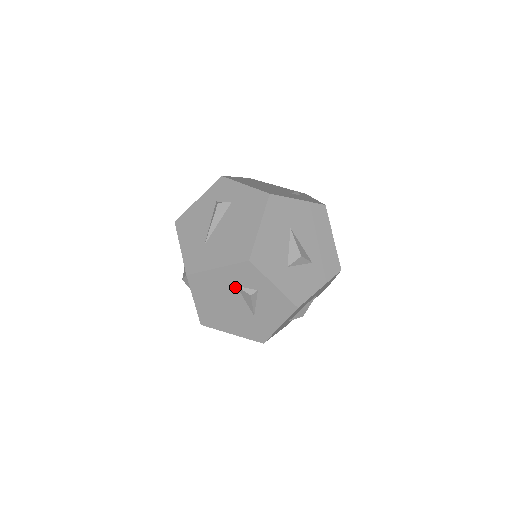
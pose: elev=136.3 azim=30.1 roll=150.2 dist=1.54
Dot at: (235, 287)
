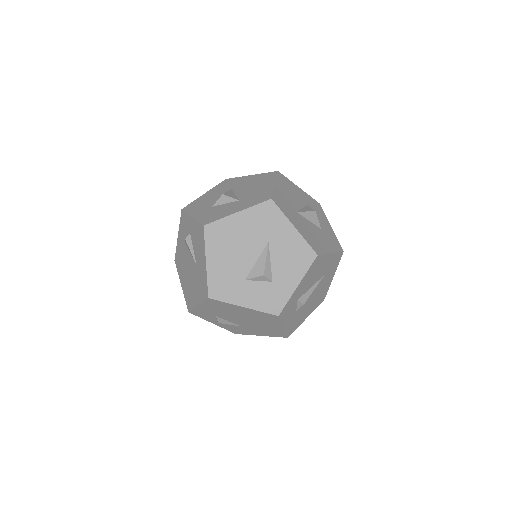
Dot at: (185, 244)
